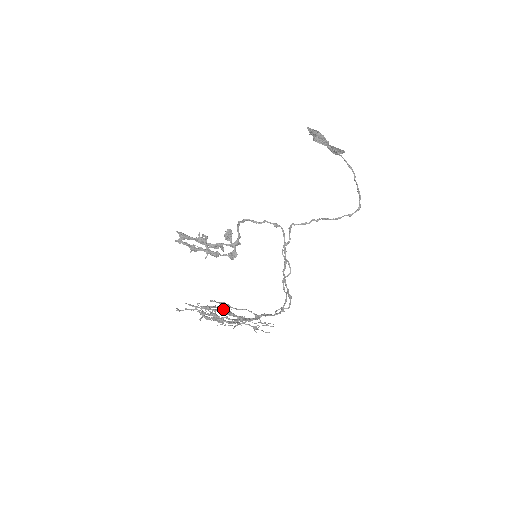
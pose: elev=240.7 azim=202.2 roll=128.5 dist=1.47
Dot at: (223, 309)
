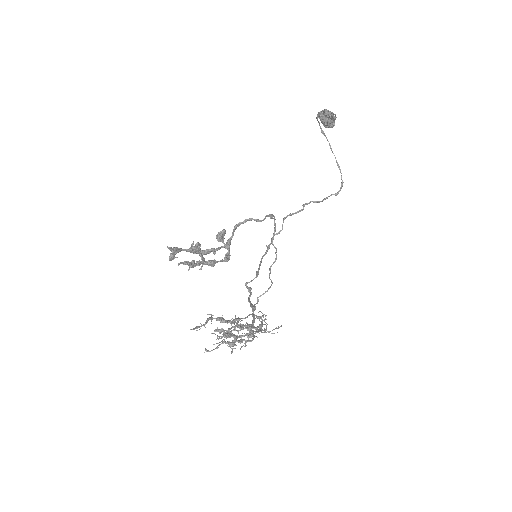
Dot at: (224, 319)
